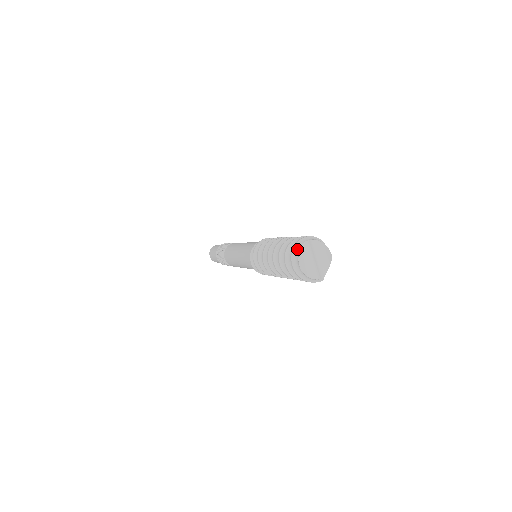
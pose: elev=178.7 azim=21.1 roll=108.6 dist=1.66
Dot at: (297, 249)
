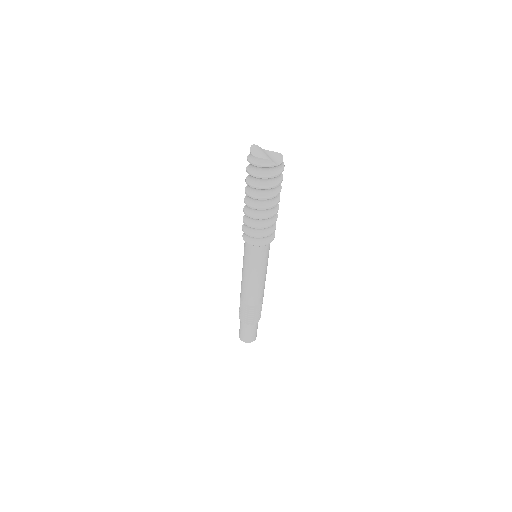
Dot at: occluded
